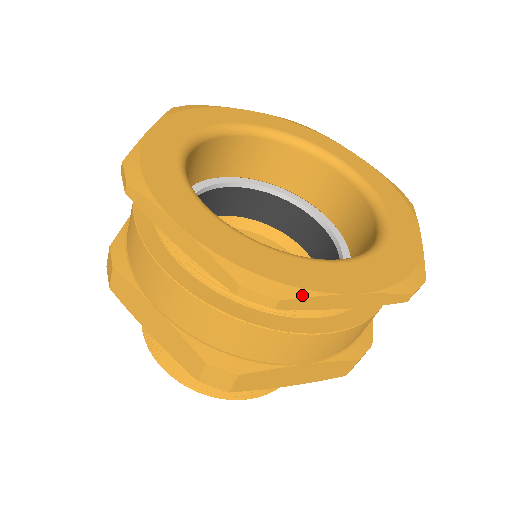
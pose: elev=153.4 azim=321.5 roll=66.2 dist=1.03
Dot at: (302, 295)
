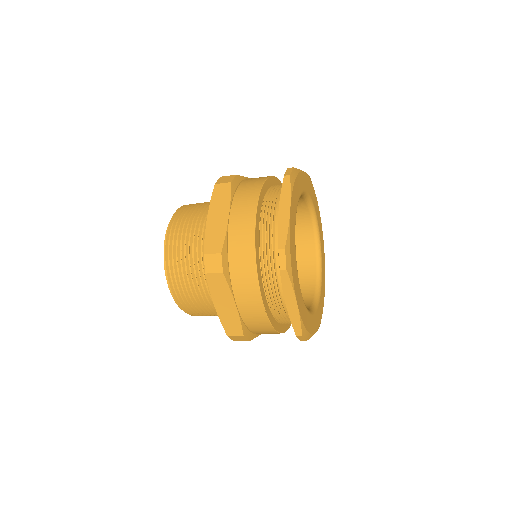
Dot at: (310, 337)
